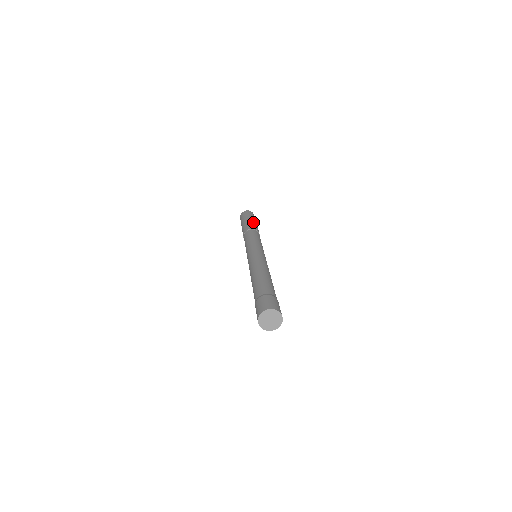
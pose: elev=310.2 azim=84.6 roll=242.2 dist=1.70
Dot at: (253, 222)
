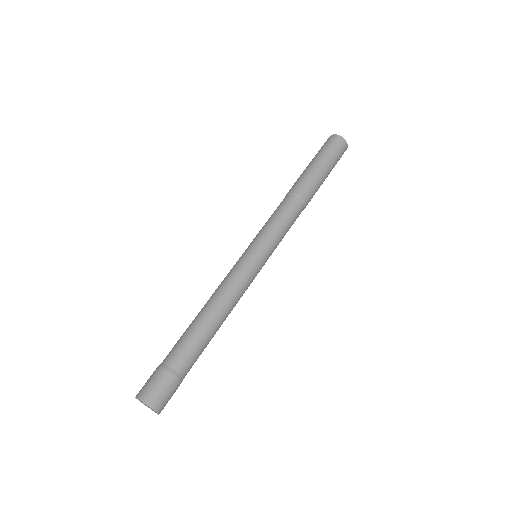
Dot at: (319, 178)
